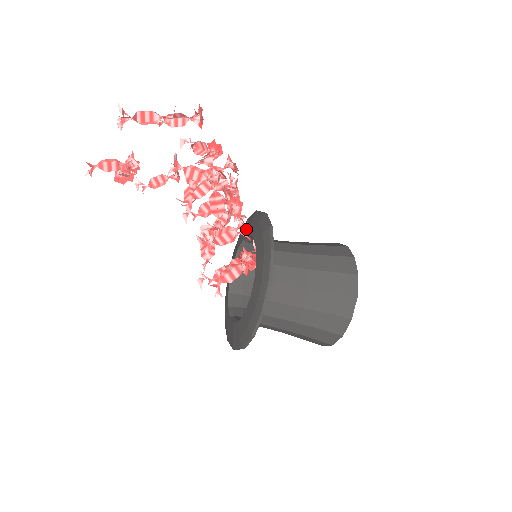
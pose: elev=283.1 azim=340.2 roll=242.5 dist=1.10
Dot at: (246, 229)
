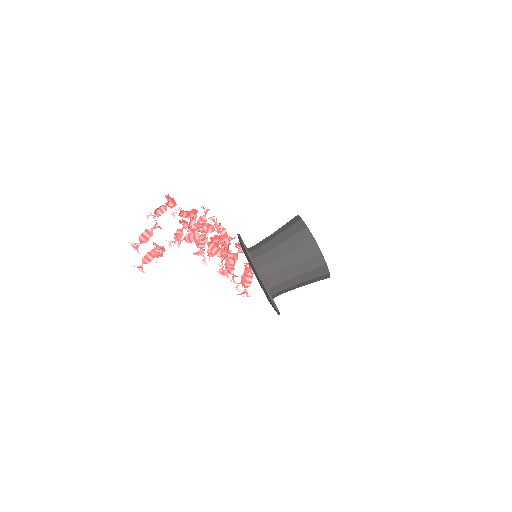
Dot at: (239, 250)
